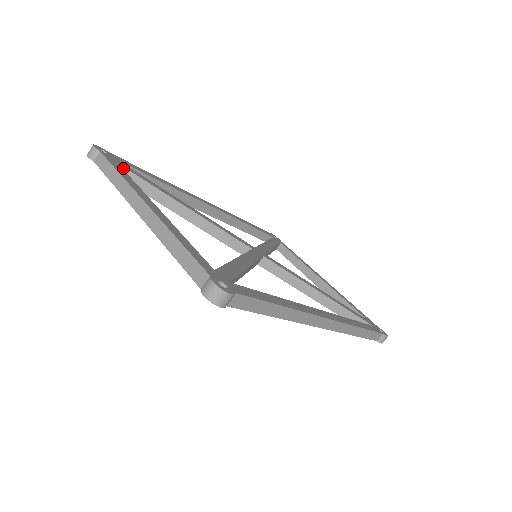
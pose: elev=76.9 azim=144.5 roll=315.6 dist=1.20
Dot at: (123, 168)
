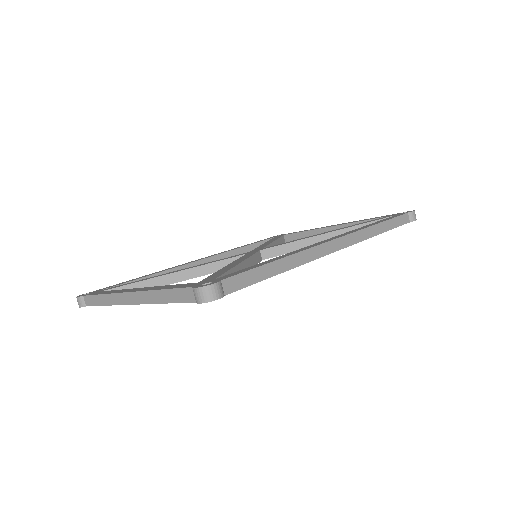
Dot at: occluded
